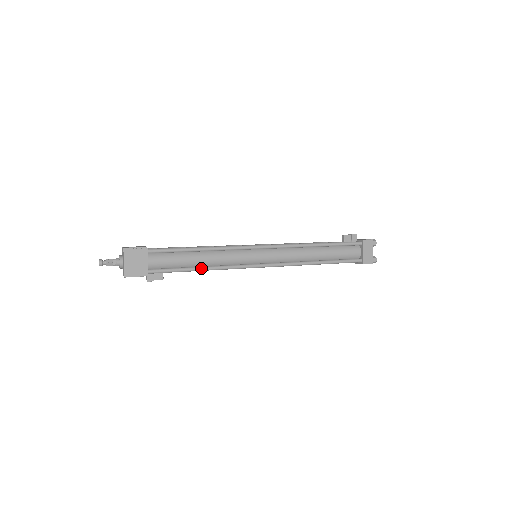
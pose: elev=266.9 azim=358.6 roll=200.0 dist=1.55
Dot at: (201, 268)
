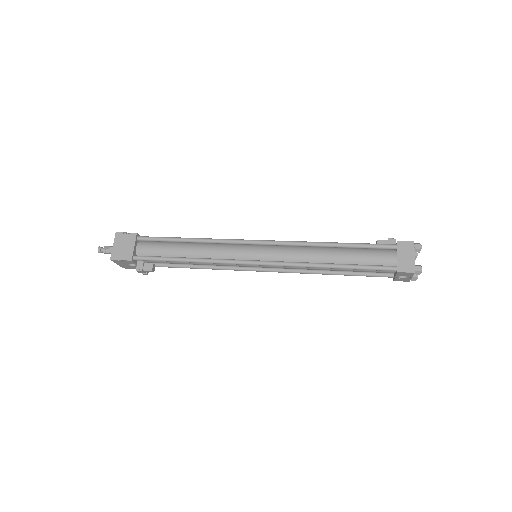
Dot at: (186, 258)
